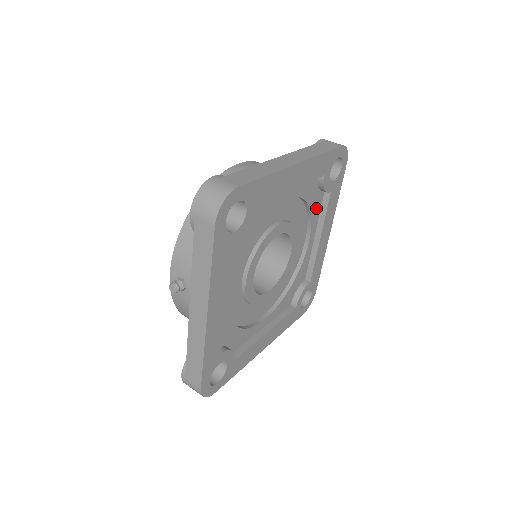
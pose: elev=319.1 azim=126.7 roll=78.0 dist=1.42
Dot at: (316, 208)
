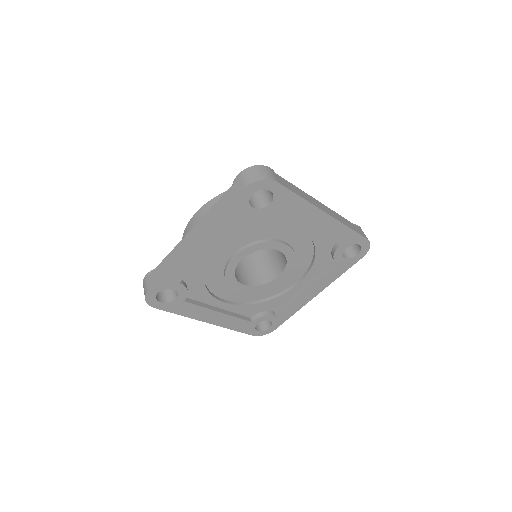
Dot at: (279, 217)
